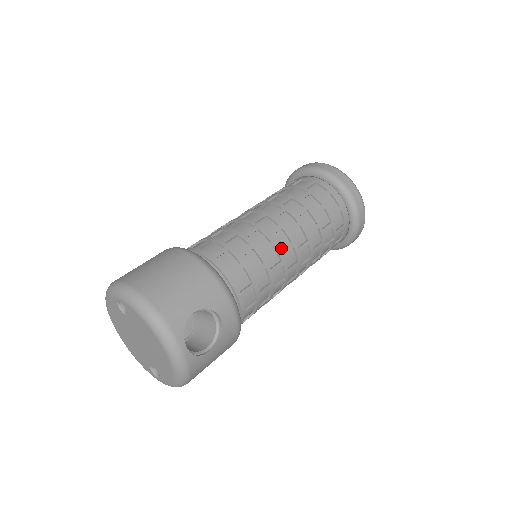
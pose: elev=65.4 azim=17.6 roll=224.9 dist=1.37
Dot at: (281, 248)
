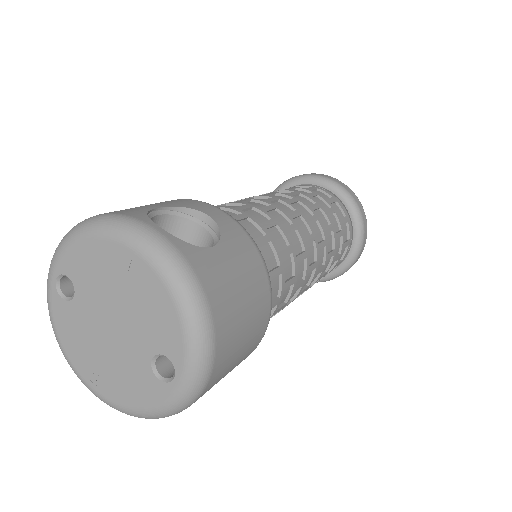
Dot at: occluded
